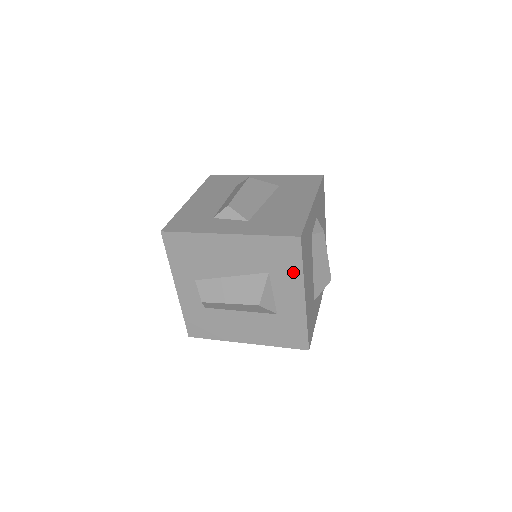
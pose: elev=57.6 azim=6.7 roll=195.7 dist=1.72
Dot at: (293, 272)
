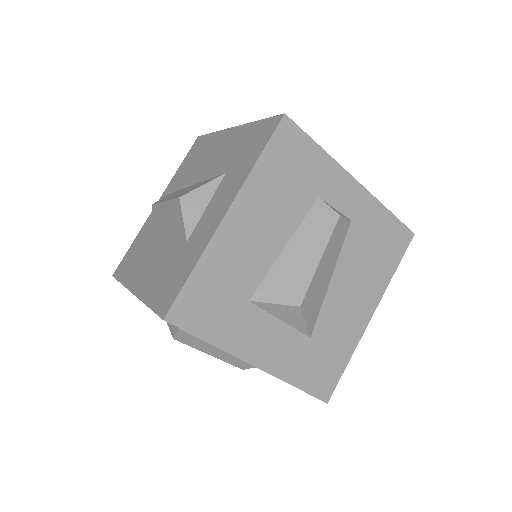
Dot at: (245, 169)
